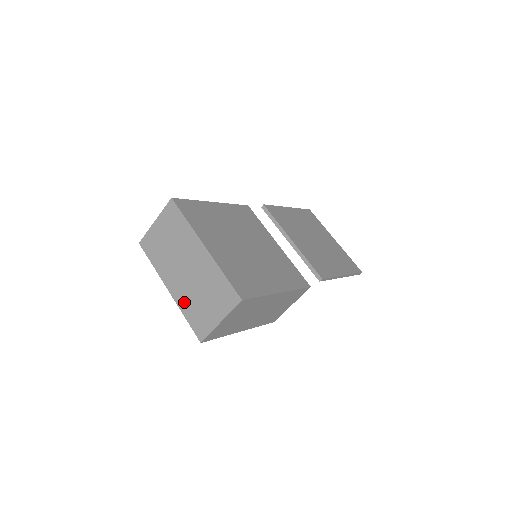
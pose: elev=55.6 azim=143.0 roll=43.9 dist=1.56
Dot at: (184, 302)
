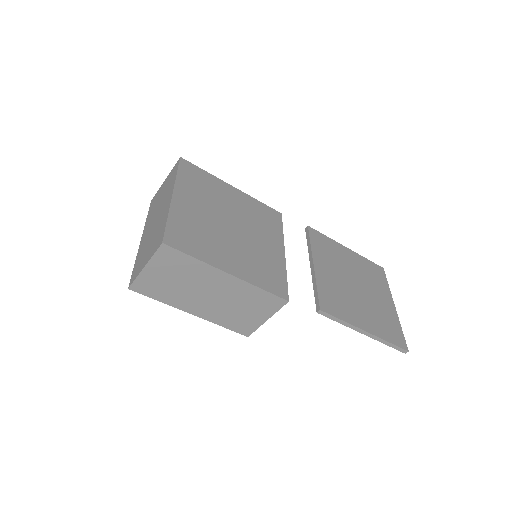
Dot at: (141, 249)
